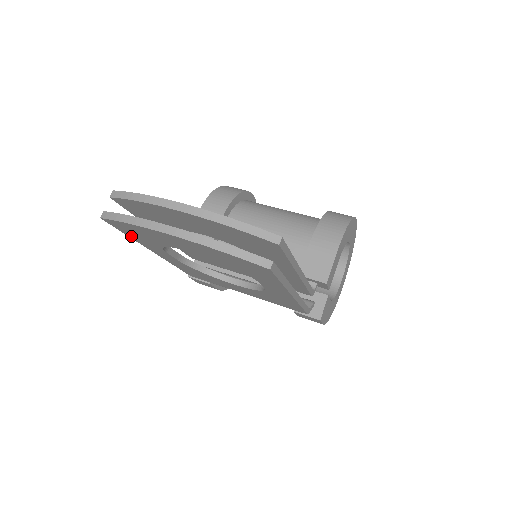
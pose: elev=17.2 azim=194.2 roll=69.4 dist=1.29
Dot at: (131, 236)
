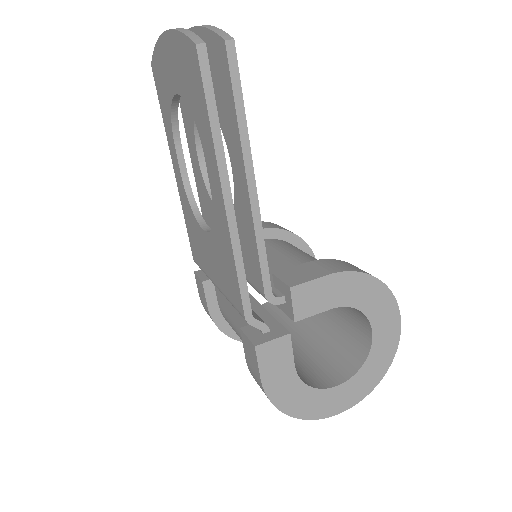
Dot at: (163, 112)
